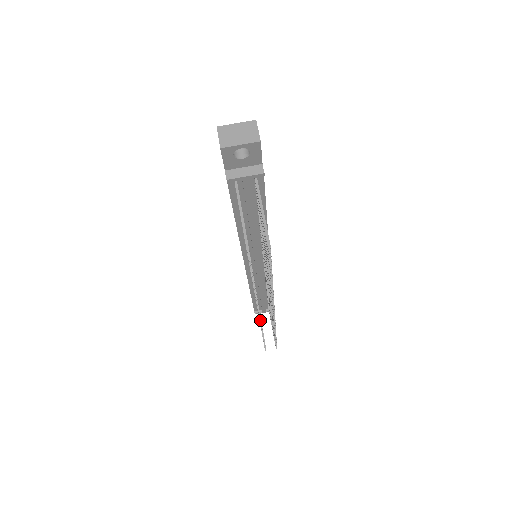
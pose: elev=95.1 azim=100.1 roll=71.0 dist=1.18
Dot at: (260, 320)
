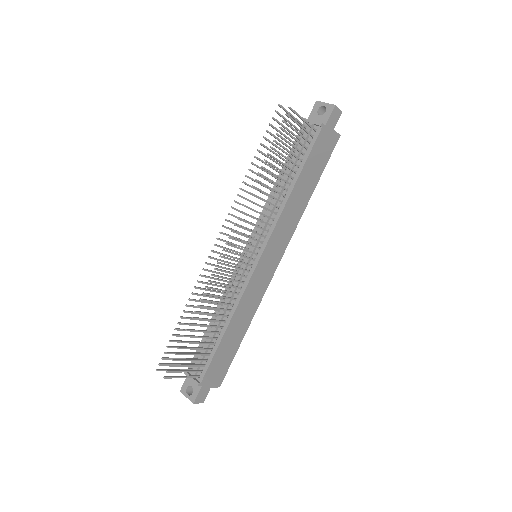
Dot at: (211, 250)
